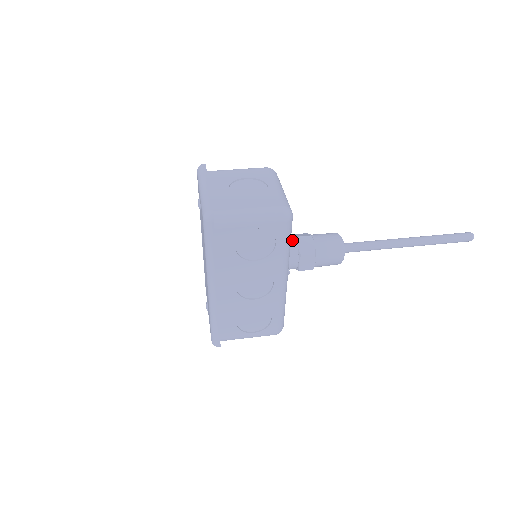
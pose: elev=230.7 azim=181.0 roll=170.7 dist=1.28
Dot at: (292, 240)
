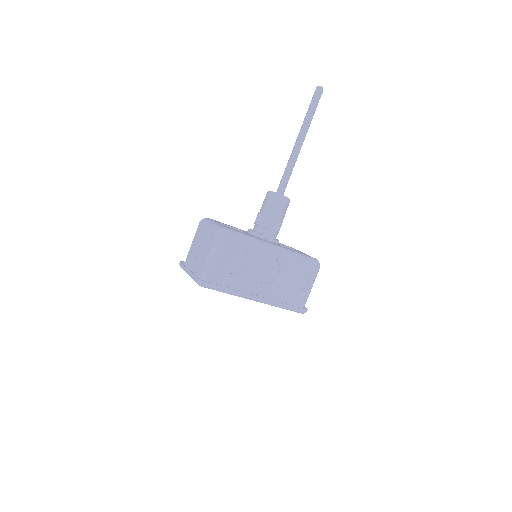
Dot at: (255, 228)
